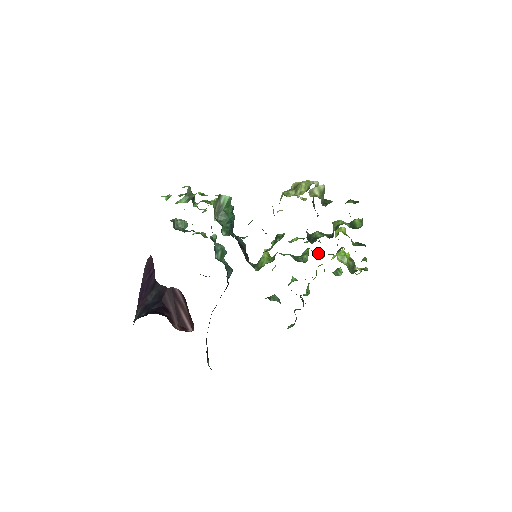
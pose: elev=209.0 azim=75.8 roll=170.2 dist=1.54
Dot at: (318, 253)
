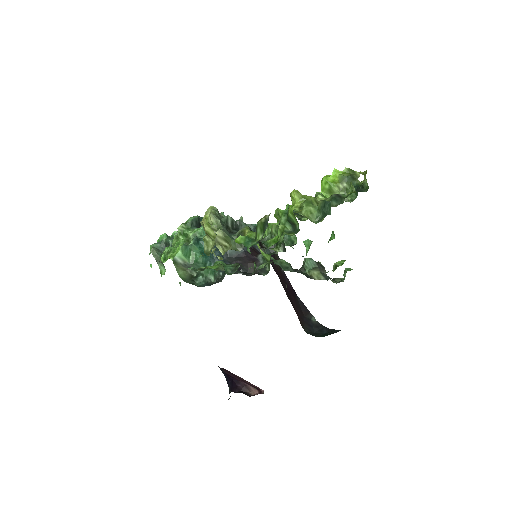
Dot at: occluded
